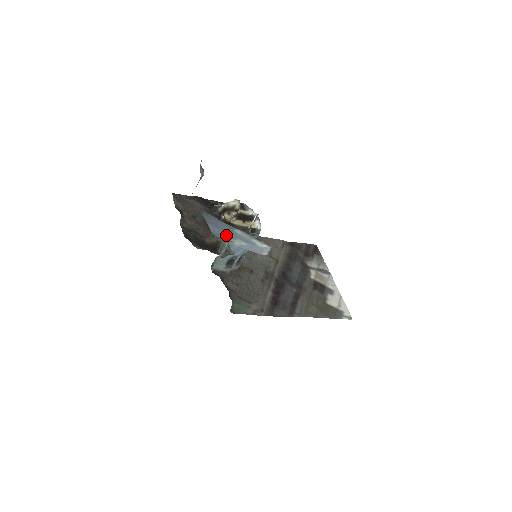
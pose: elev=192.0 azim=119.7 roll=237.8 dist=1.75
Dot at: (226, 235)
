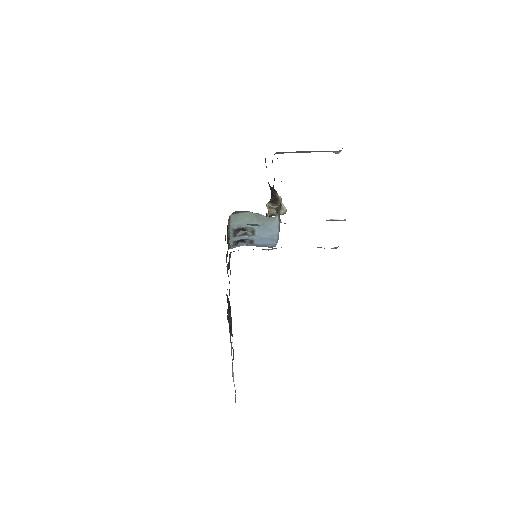
Dot at: occluded
